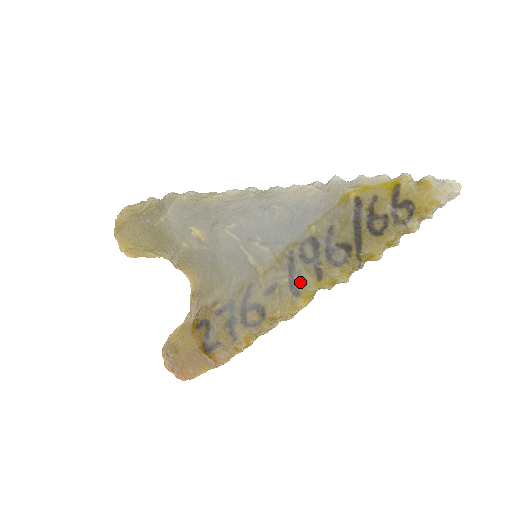
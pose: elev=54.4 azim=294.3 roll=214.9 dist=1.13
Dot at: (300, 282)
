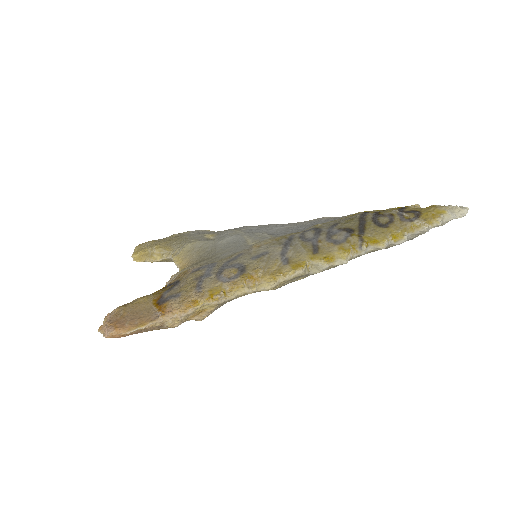
Dot at: (293, 253)
